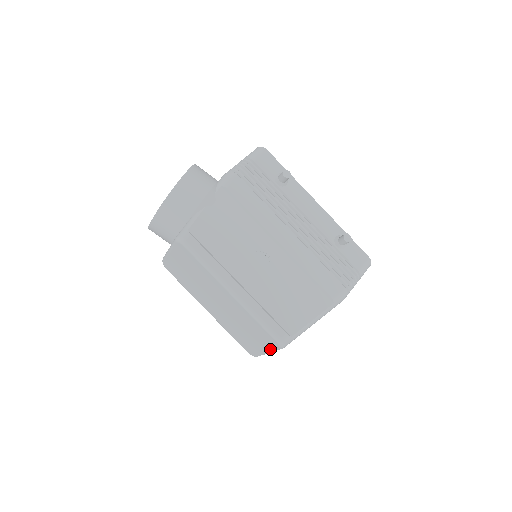
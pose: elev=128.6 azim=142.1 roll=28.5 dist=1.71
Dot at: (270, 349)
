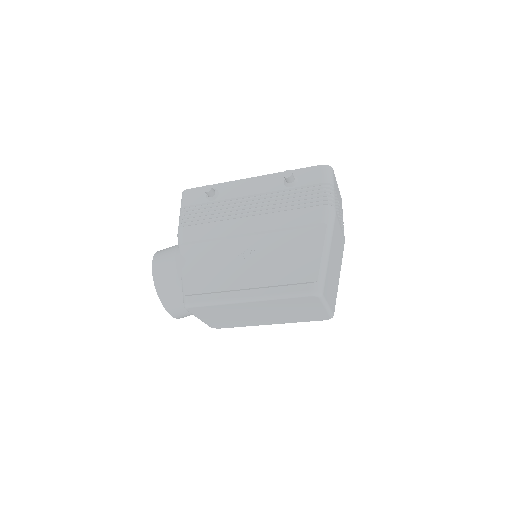
Dot at: (321, 304)
